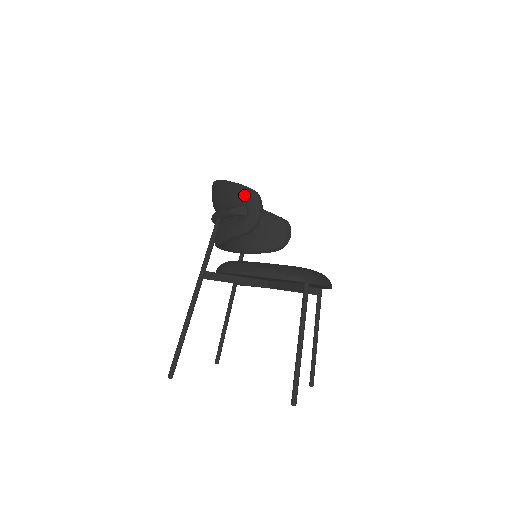
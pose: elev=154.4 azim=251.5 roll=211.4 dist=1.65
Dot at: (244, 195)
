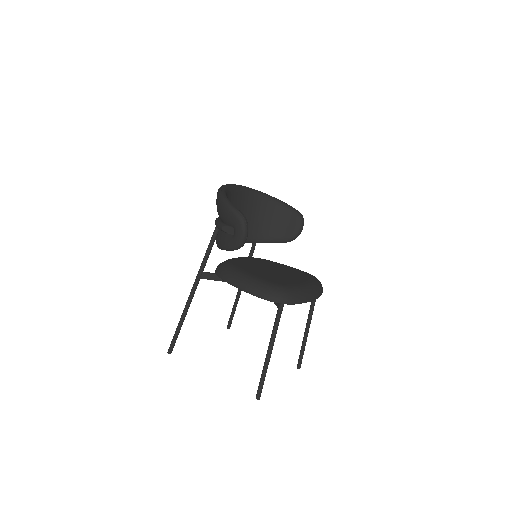
Dot at: (232, 218)
